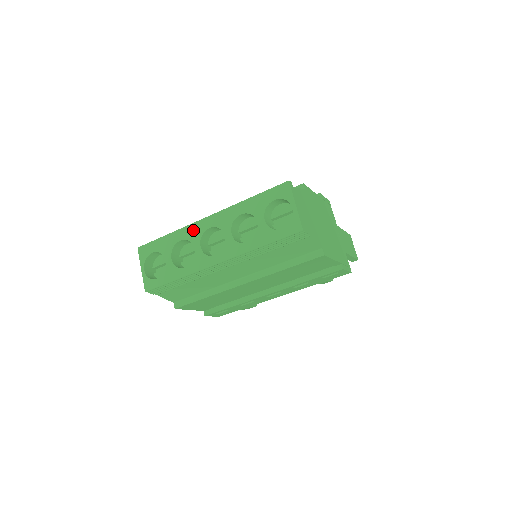
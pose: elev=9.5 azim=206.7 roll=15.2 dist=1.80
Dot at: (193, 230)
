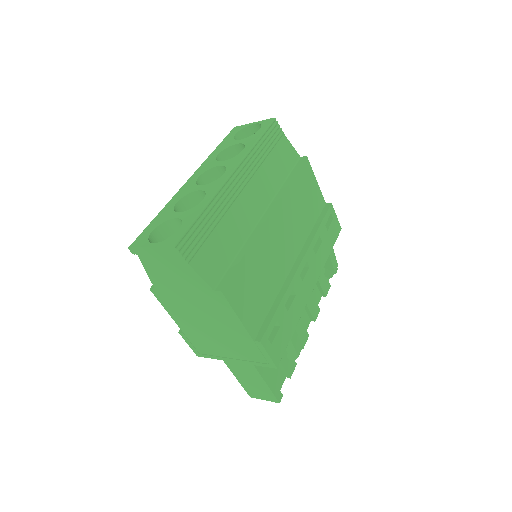
Dot at: (183, 190)
